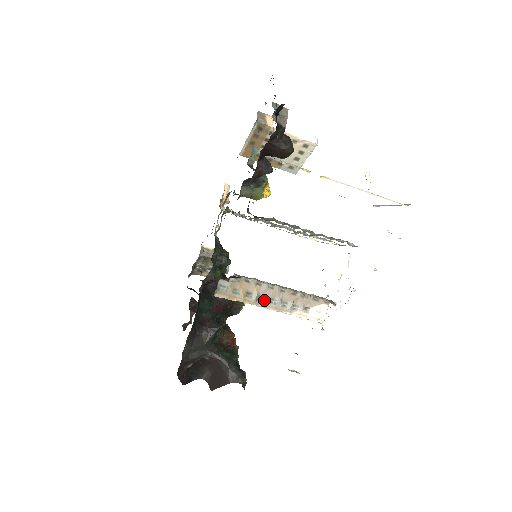
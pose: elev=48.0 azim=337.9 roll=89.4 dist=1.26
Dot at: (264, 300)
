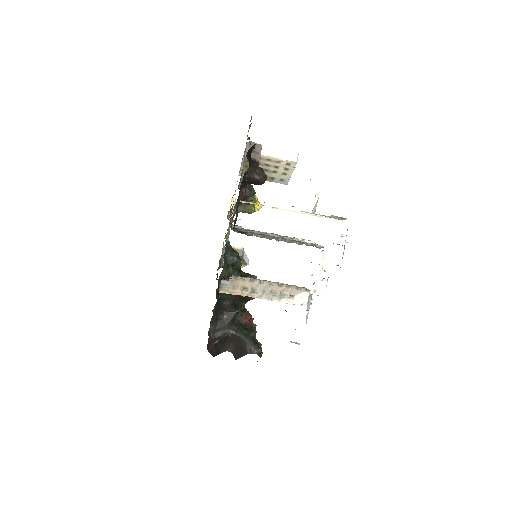
Dot at: (257, 292)
